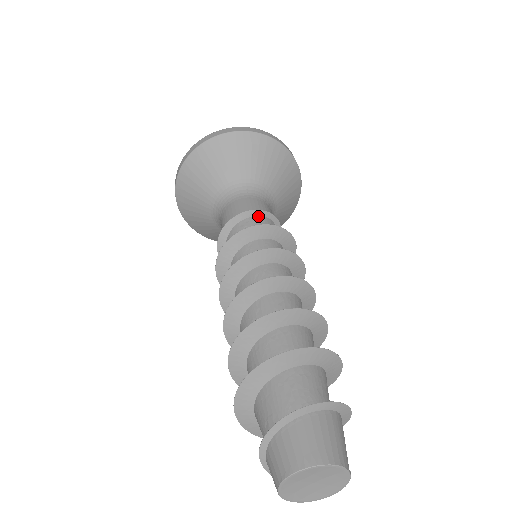
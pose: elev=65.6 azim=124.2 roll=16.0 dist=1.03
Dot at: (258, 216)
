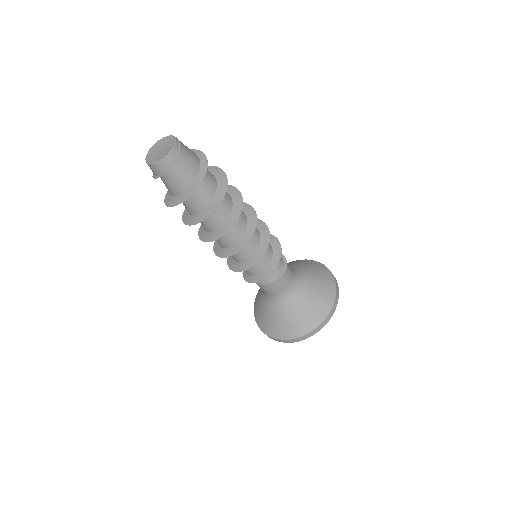
Dot at: occluded
